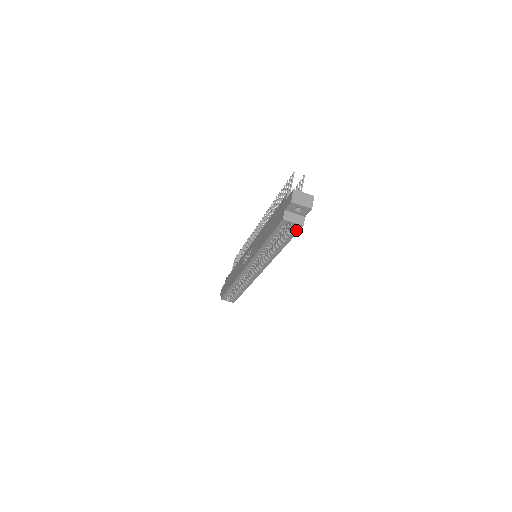
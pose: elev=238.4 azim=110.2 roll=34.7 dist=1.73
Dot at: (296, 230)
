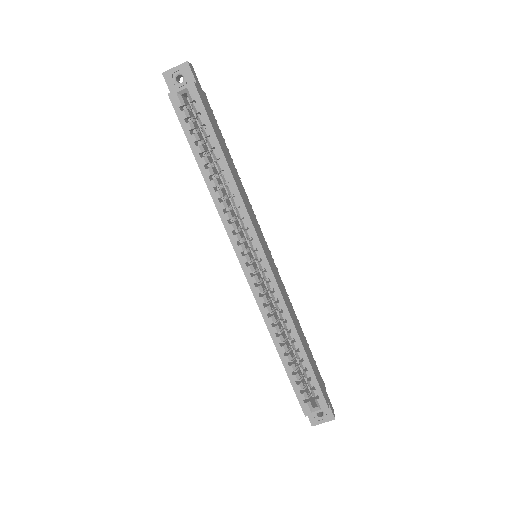
Dot at: (197, 99)
